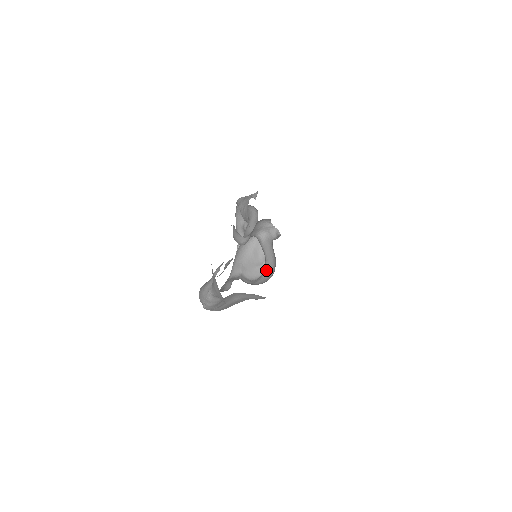
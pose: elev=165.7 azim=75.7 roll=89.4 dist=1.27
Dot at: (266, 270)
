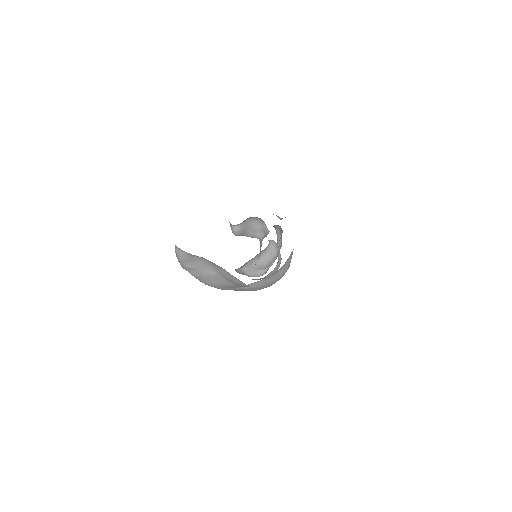
Dot at: occluded
